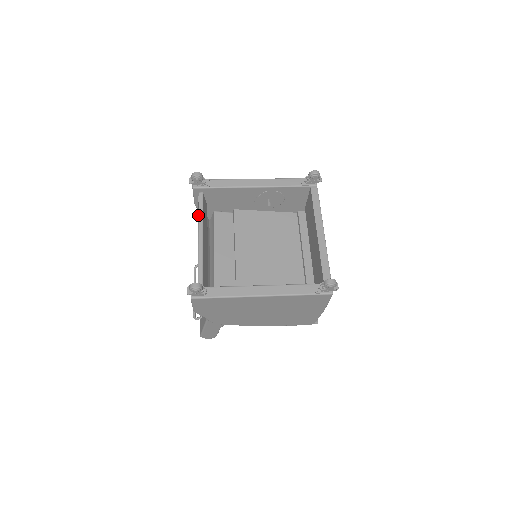
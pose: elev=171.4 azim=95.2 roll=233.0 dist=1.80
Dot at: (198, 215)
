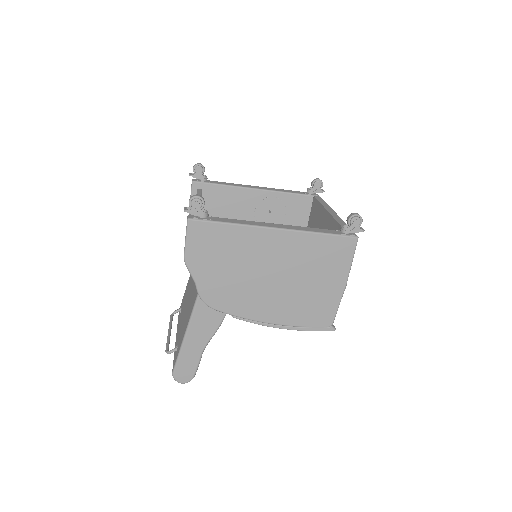
Dot at: occluded
